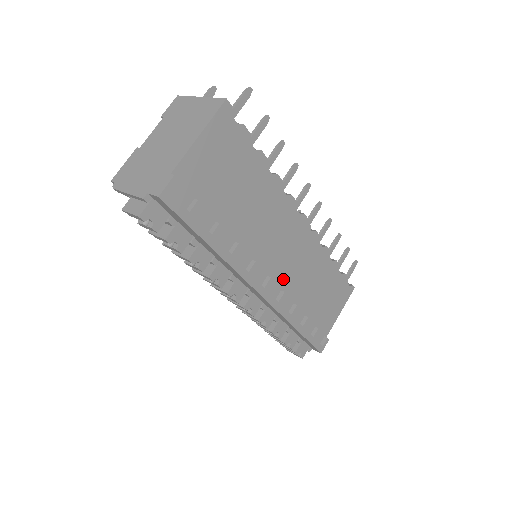
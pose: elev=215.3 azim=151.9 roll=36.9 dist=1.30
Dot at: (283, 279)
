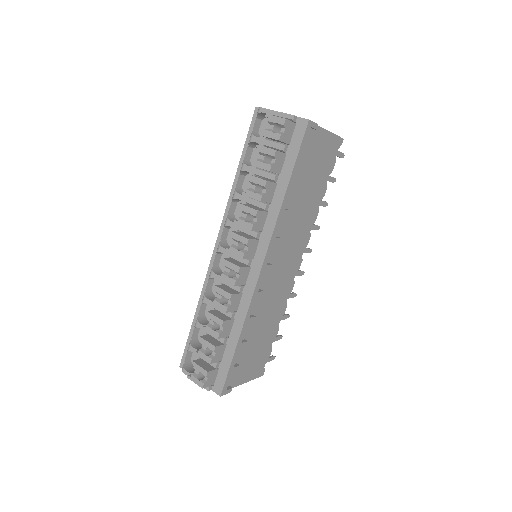
Dot at: (267, 283)
